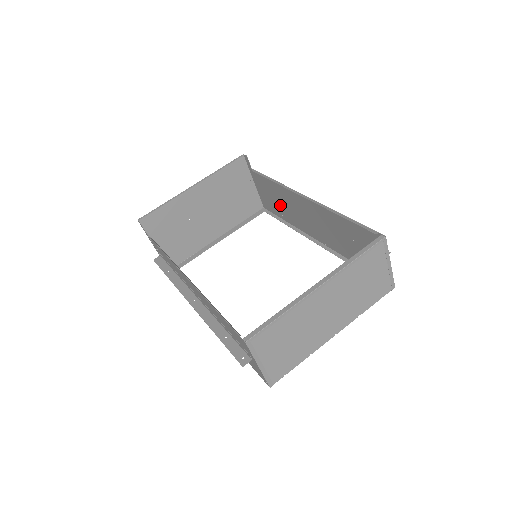
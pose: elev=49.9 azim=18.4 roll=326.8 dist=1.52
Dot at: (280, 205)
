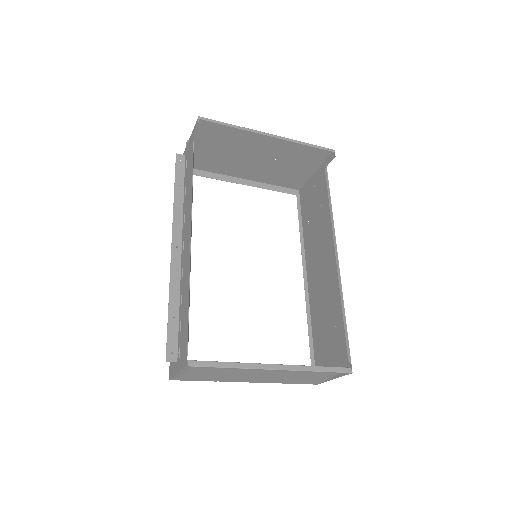
Dot at: (313, 217)
